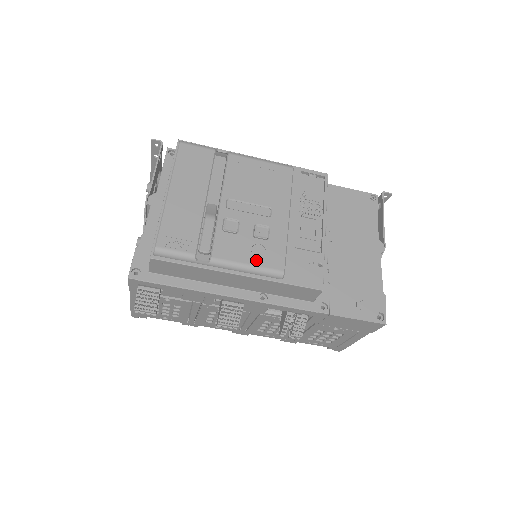
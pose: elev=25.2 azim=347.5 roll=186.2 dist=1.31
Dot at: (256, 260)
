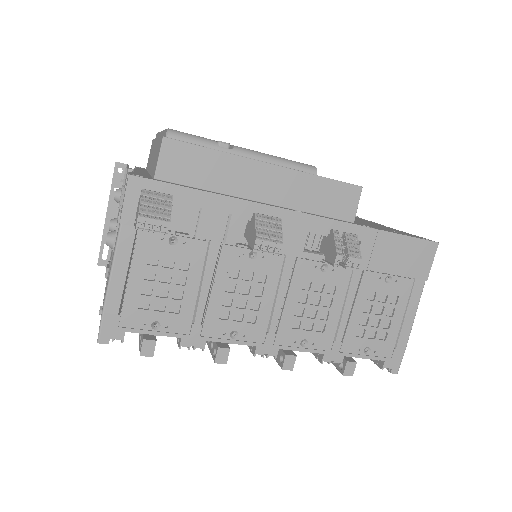
Dot at: (282, 158)
